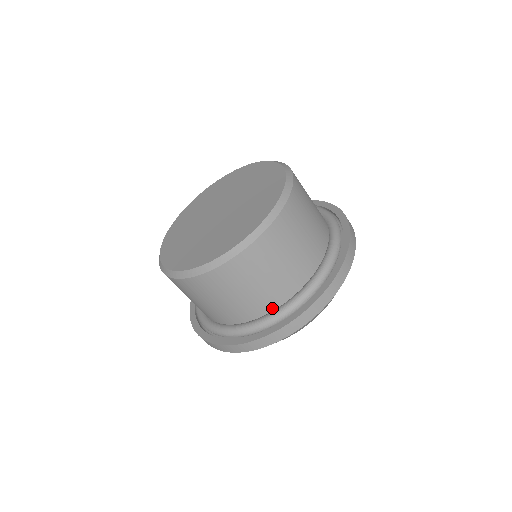
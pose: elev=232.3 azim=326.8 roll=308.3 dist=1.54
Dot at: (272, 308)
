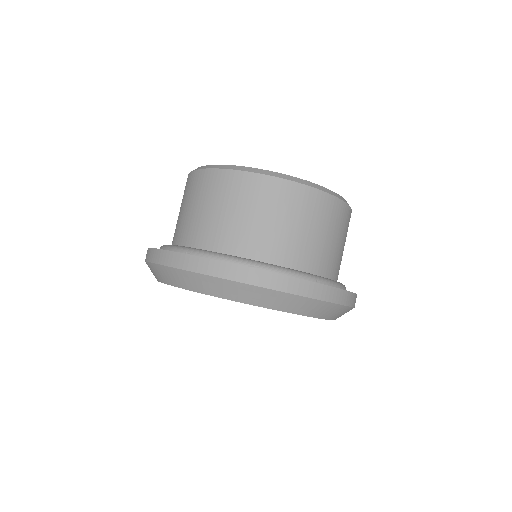
Dot at: (325, 276)
